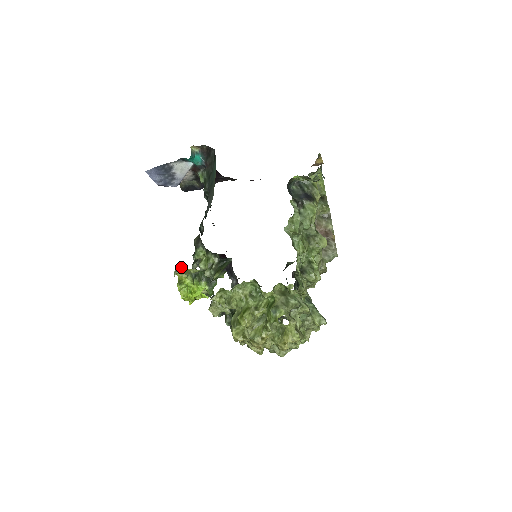
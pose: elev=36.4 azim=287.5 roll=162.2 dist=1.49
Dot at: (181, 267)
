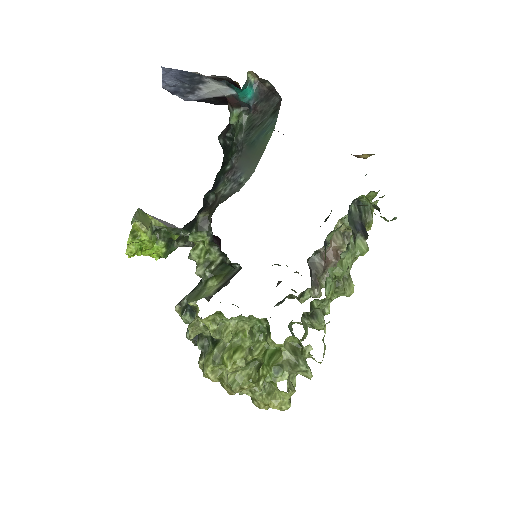
Dot at: (140, 210)
